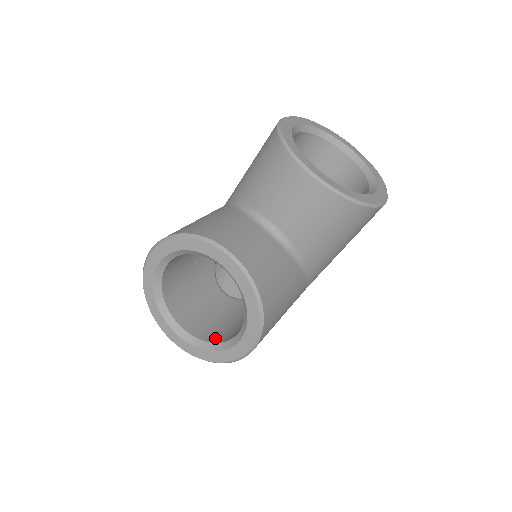
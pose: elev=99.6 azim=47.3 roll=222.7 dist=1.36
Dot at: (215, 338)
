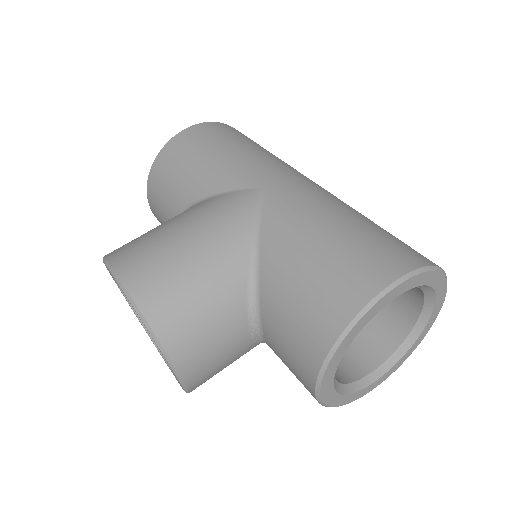
Dot at: occluded
